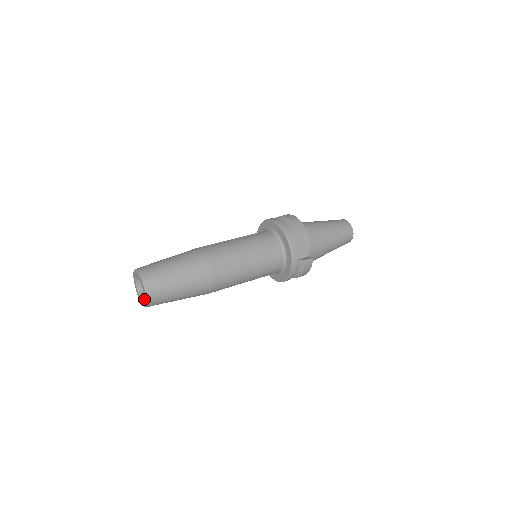
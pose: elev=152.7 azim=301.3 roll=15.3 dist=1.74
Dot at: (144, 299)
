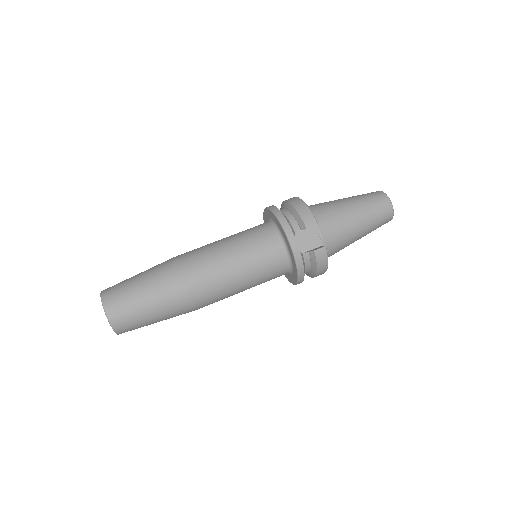
Dot at: occluded
